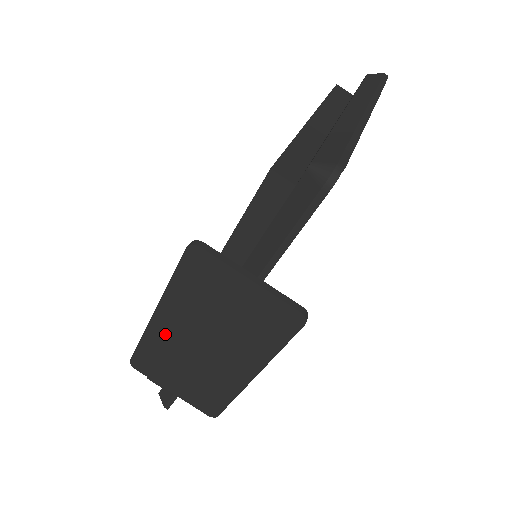
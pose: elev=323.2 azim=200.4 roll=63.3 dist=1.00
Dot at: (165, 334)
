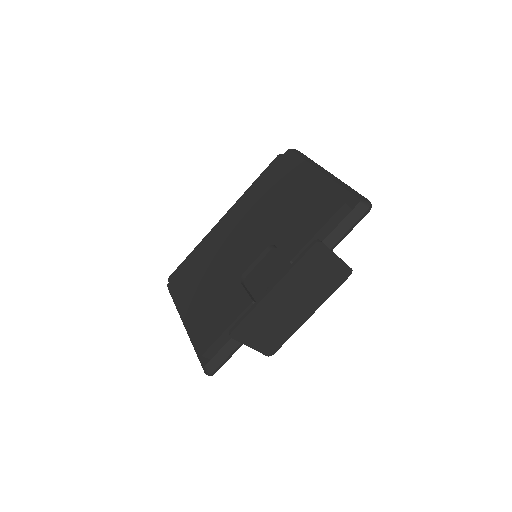
Dot at: (271, 302)
